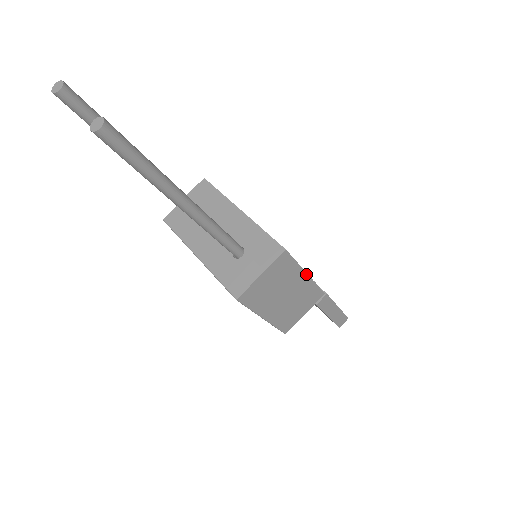
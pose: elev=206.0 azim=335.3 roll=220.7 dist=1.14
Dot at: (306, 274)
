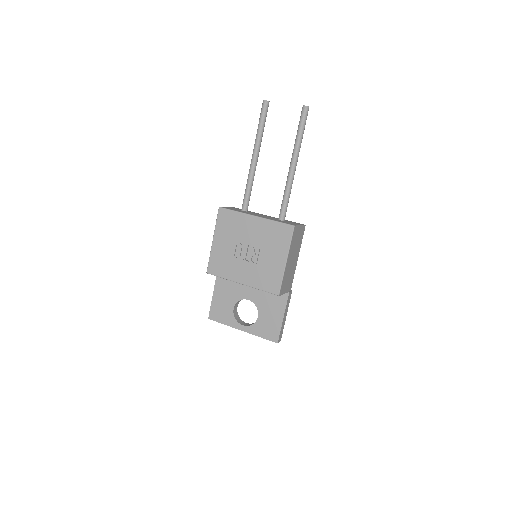
Dot at: occluded
